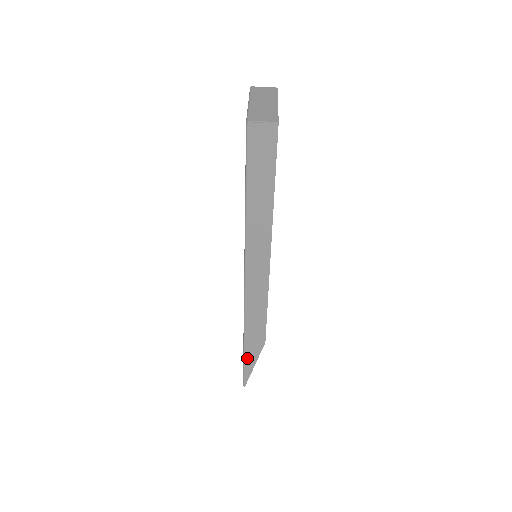
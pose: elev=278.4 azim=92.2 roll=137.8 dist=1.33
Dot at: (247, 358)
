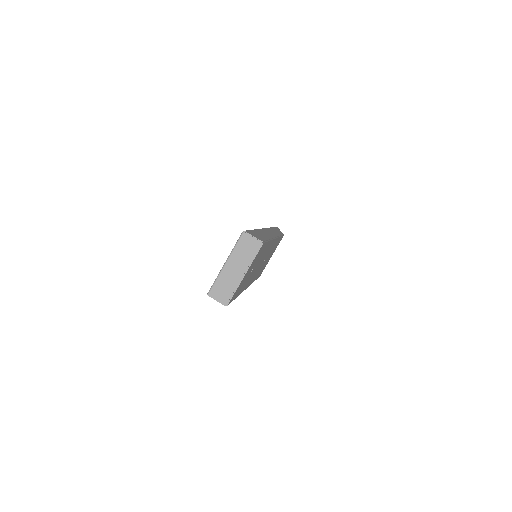
Dot at: occluded
